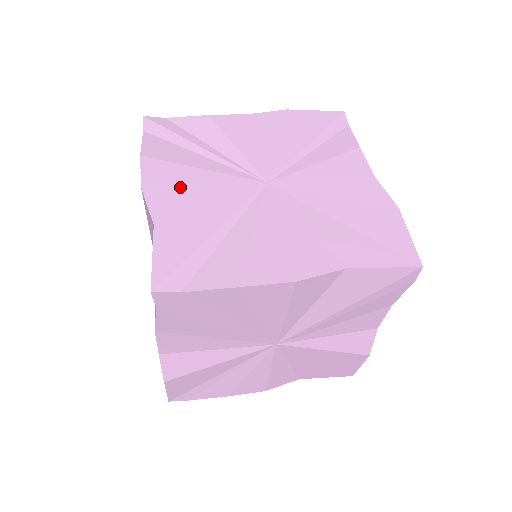
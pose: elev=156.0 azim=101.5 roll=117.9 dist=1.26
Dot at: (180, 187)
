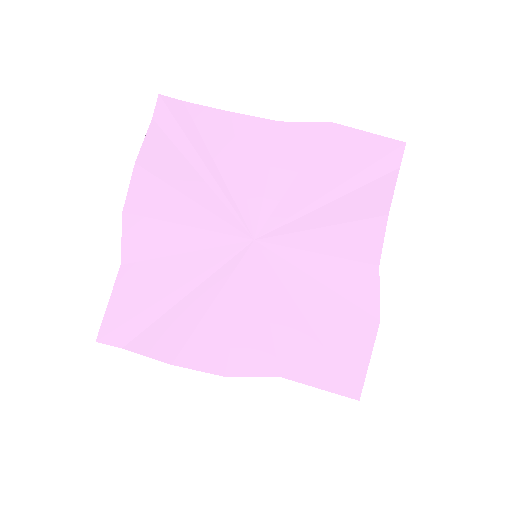
Dot at: (161, 222)
